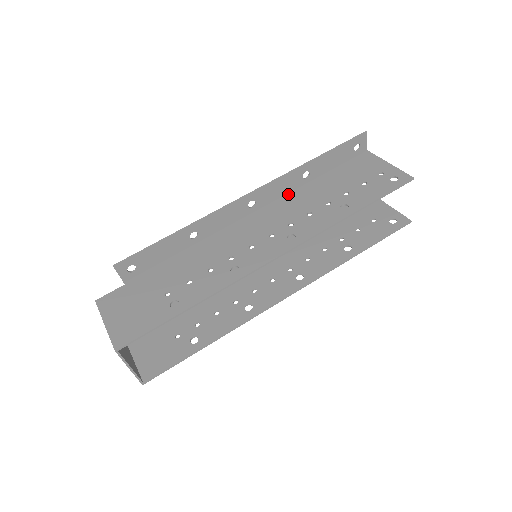
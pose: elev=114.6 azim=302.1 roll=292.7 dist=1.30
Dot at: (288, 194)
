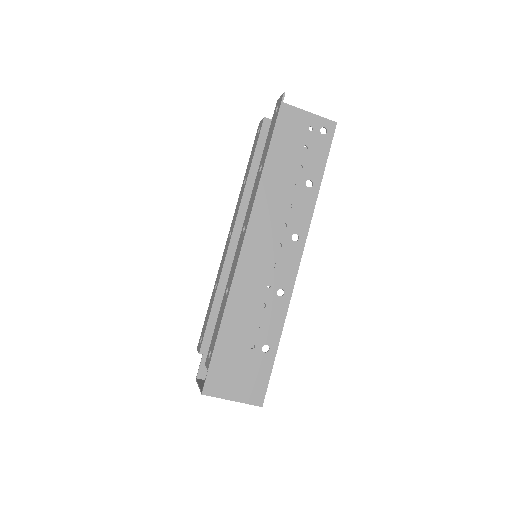
Dot at: occluded
